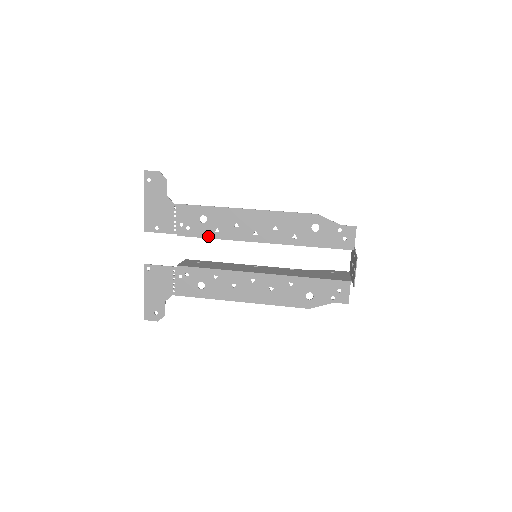
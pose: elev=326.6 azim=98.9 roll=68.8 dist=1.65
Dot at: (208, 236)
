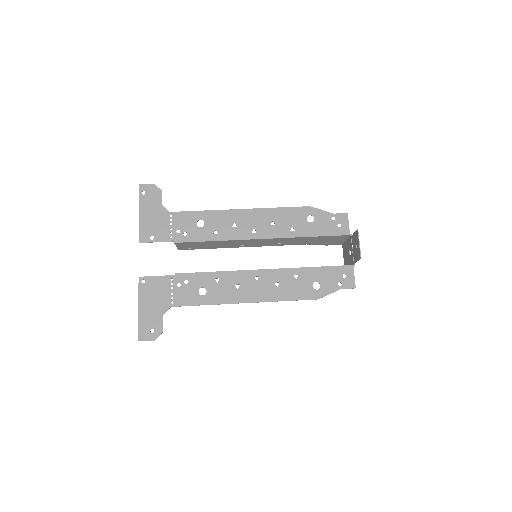
Dot at: (206, 239)
